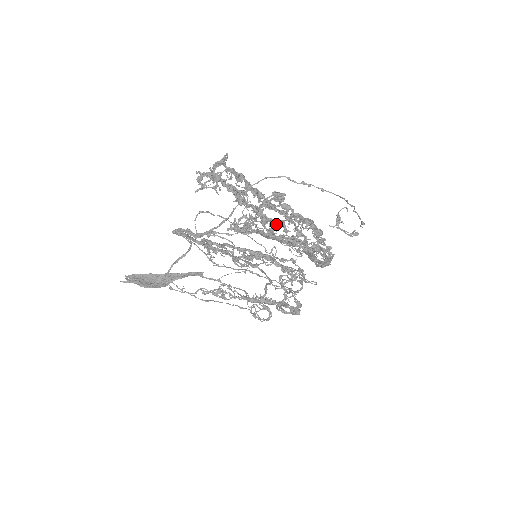
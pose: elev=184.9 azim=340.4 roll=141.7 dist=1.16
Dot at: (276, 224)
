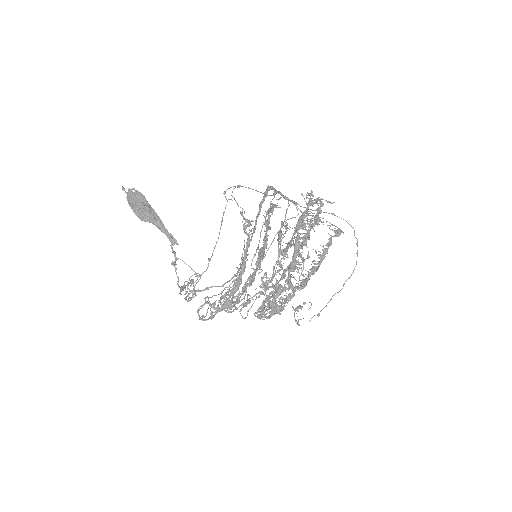
Dot at: (280, 263)
